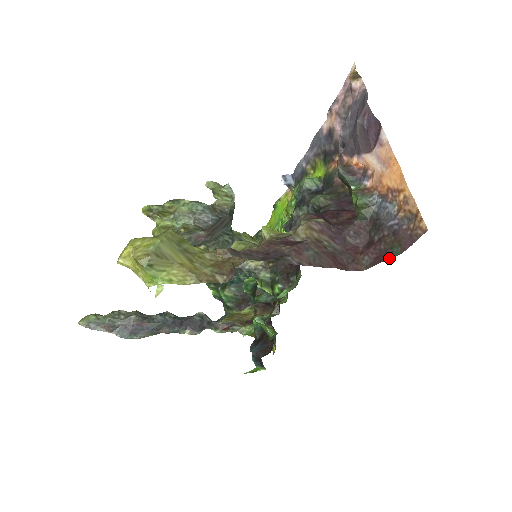
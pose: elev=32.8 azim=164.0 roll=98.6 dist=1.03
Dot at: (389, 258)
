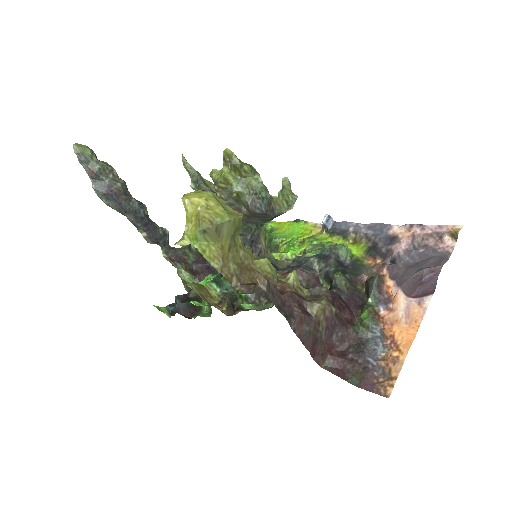
Dot at: (345, 379)
